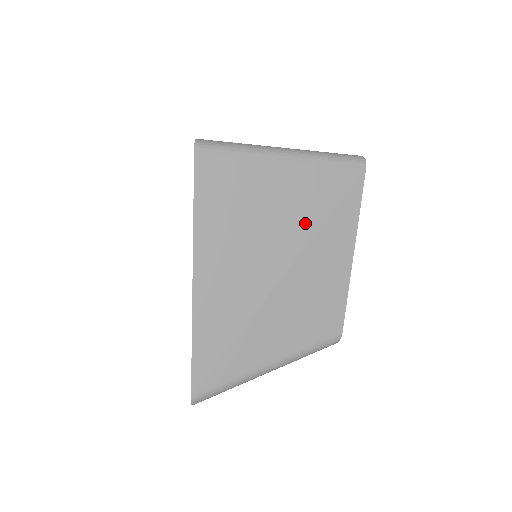
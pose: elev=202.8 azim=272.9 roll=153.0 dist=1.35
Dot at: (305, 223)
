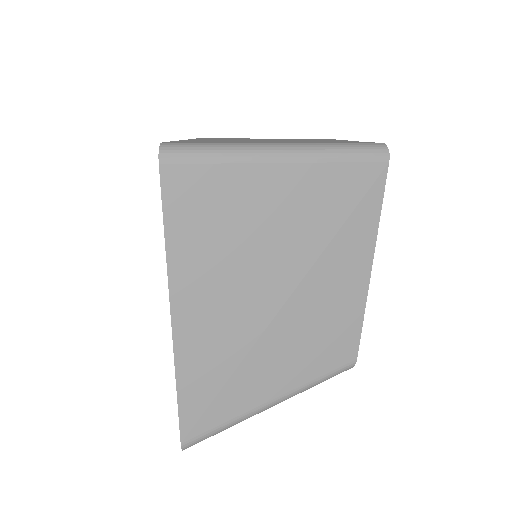
Dot at: (309, 240)
